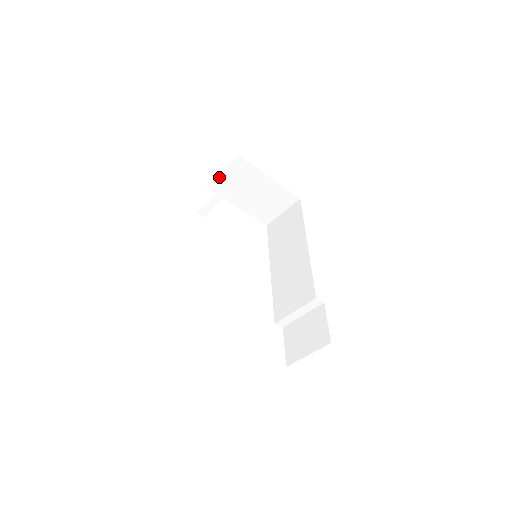
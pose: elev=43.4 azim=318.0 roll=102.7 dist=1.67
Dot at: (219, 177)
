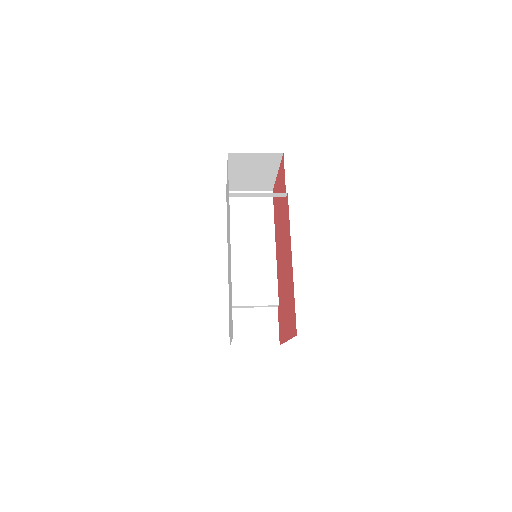
Dot at: (248, 154)
